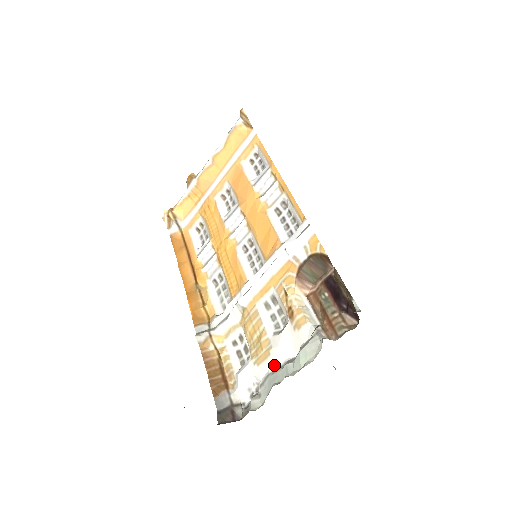
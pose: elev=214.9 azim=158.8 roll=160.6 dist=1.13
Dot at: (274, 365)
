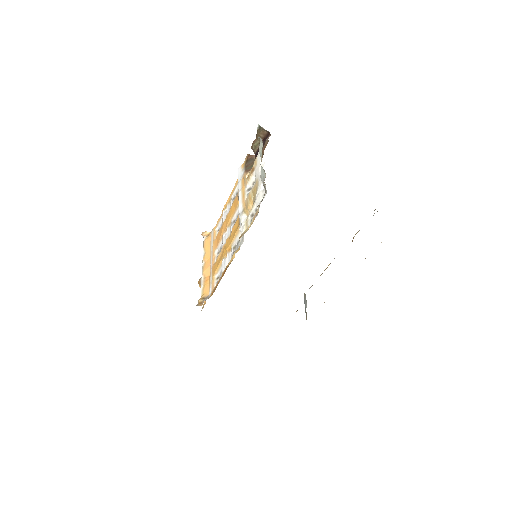
Dot at: (260, 174)
